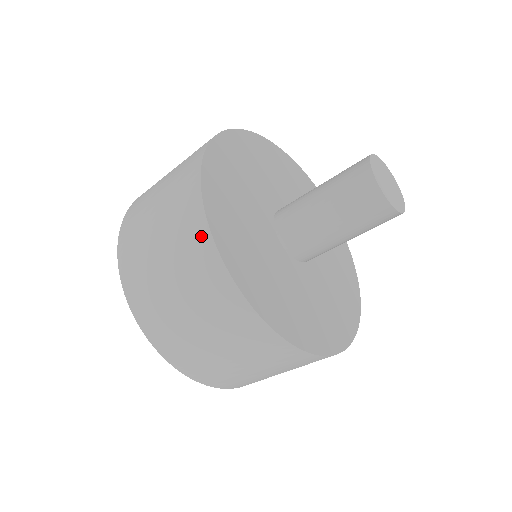
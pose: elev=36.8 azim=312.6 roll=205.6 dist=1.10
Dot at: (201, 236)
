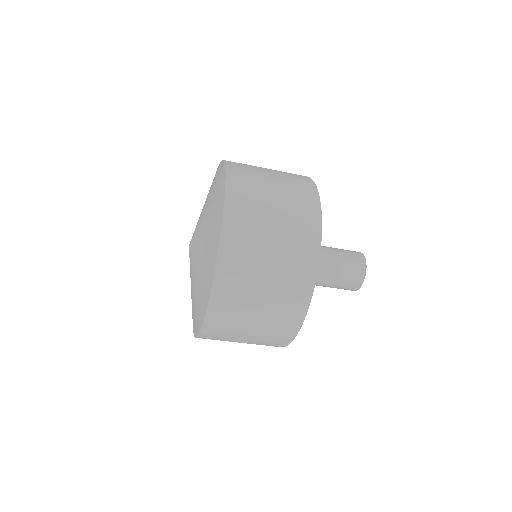
Dot at: (314, 232)
